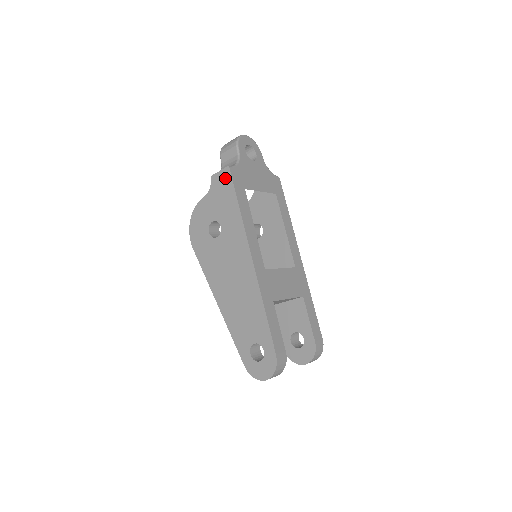
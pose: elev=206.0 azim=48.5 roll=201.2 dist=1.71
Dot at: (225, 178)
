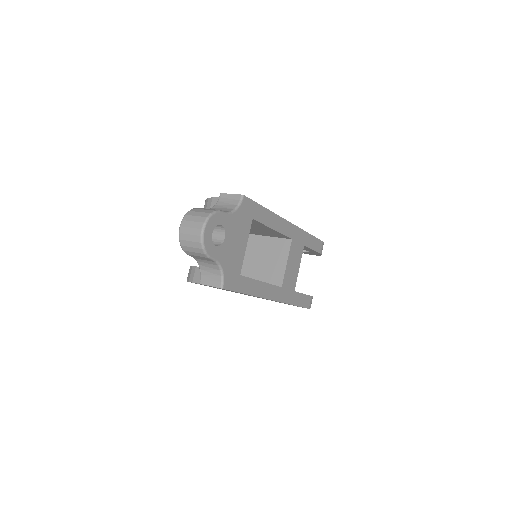
Dot at: occluded
